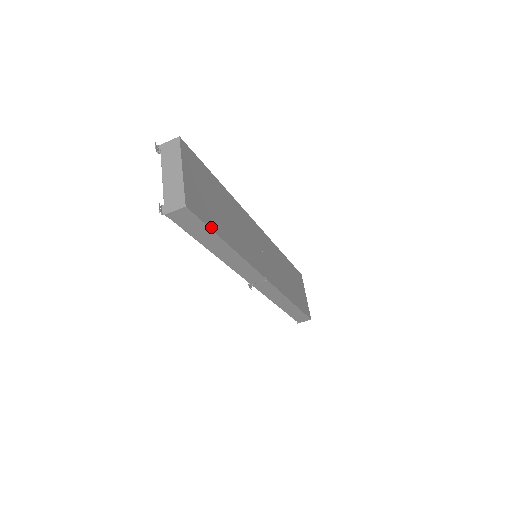
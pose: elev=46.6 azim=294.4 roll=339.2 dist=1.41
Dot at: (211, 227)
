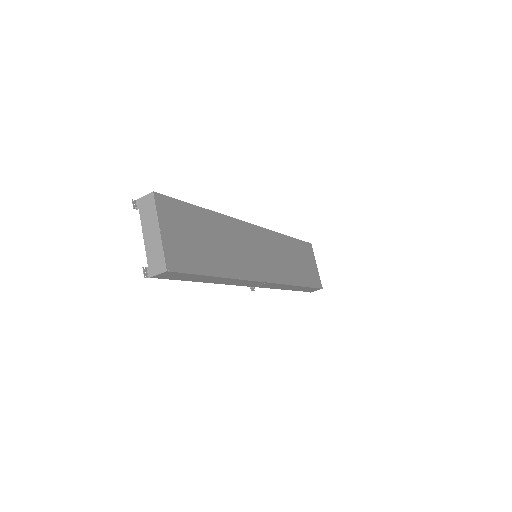
Dot at: (198, 272)
